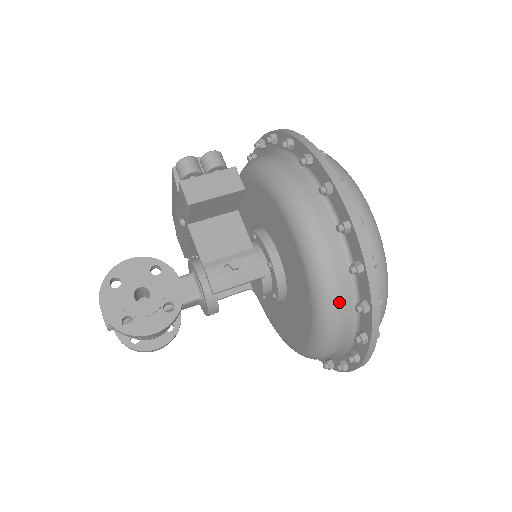
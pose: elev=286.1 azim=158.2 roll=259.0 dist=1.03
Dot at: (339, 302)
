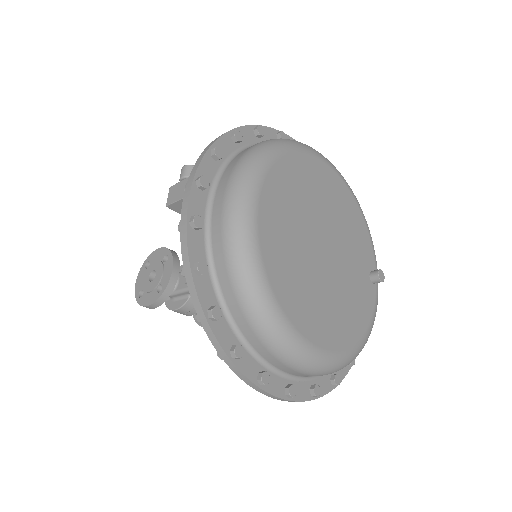
Dot at: occluded
